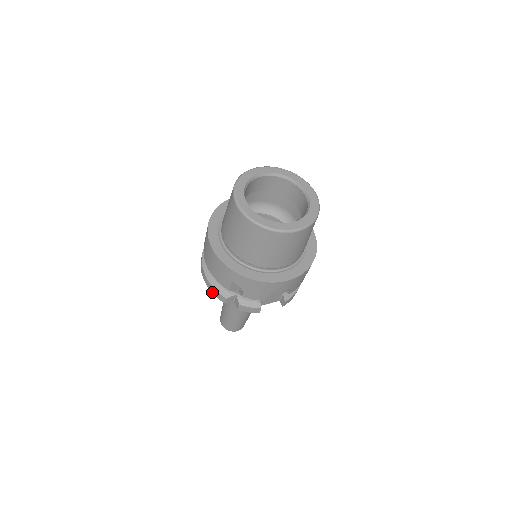
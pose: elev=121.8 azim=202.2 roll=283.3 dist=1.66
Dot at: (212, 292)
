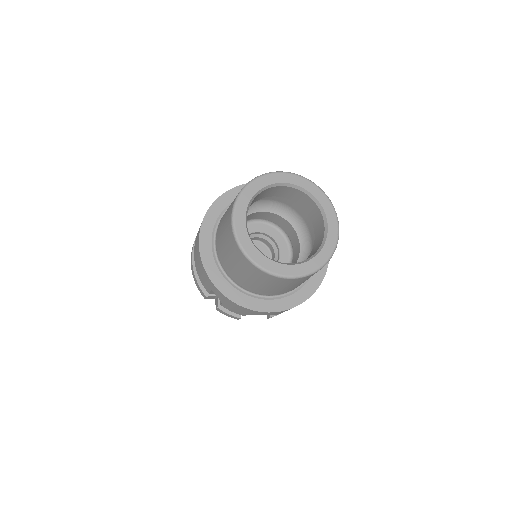
Dot at: (195, 281)
